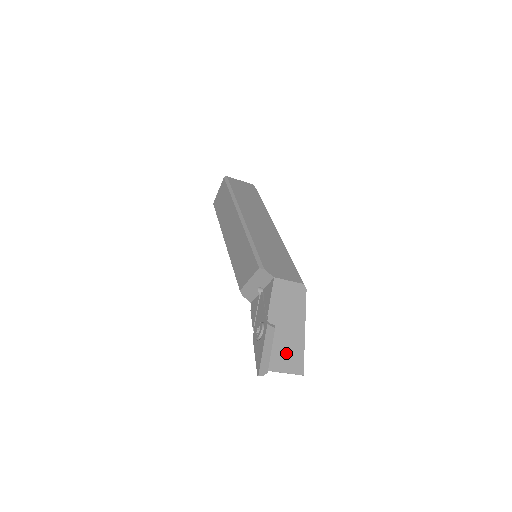
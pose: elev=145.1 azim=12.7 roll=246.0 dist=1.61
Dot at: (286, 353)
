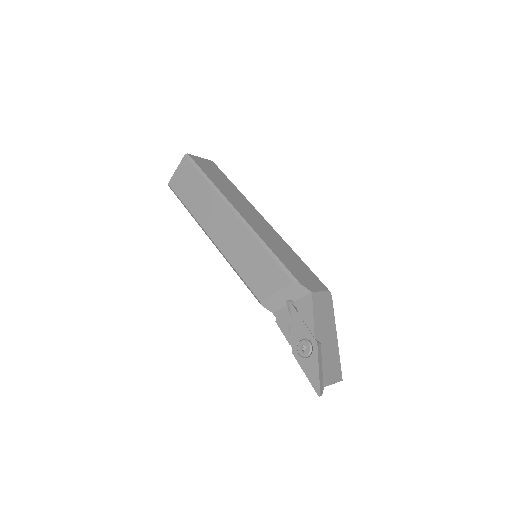
Dot at: (330, 365)
